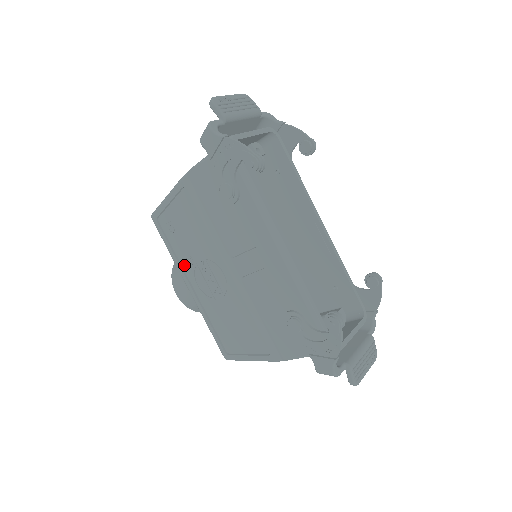
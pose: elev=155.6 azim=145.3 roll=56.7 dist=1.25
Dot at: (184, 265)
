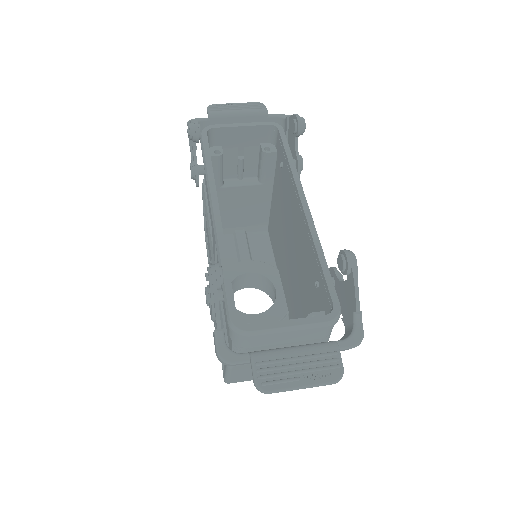
Dot at: occluded
